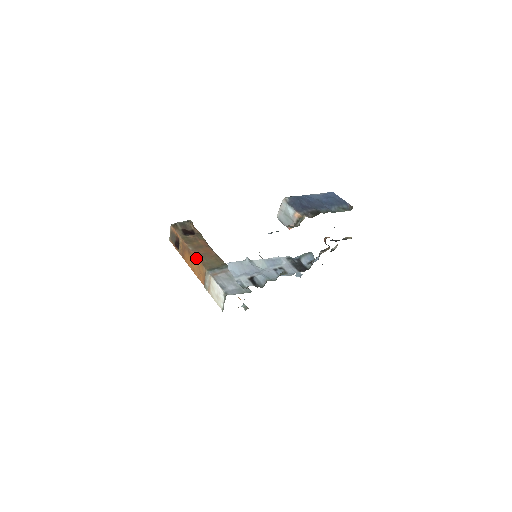
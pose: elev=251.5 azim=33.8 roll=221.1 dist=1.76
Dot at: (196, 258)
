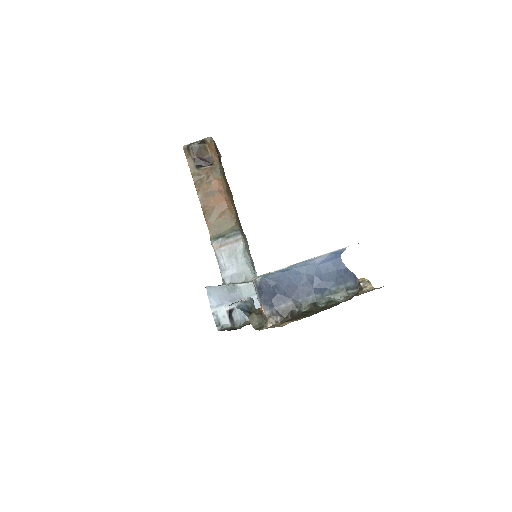
Dot at: (203, 214)
